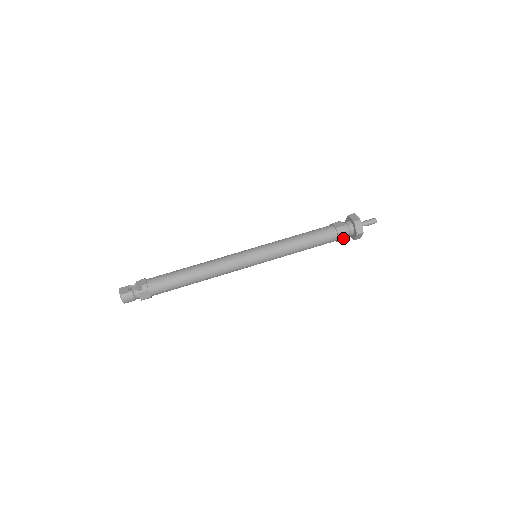
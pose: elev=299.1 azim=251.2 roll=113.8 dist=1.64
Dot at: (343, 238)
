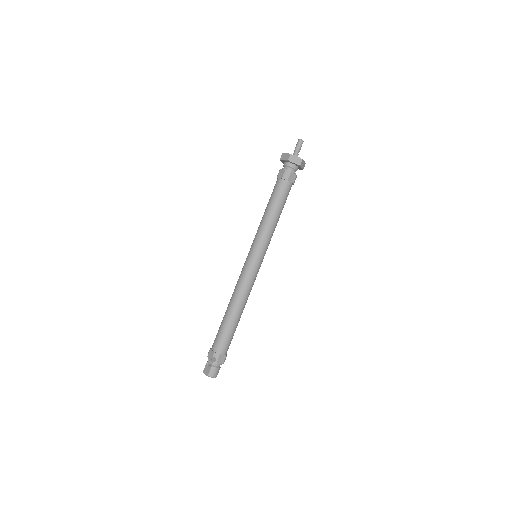
Dot at: (294, 178)
